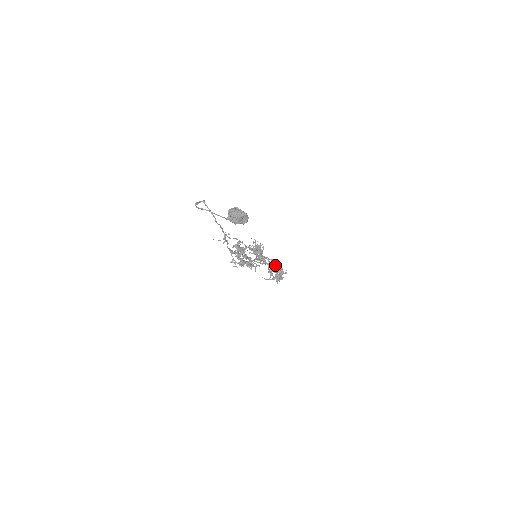
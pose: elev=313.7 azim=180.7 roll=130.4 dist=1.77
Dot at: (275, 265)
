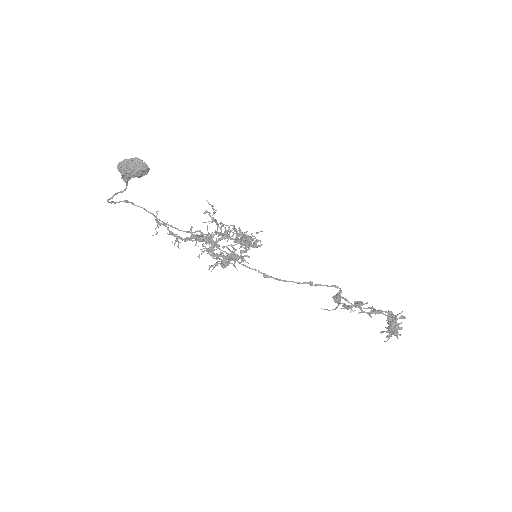
Dot at: occluded
